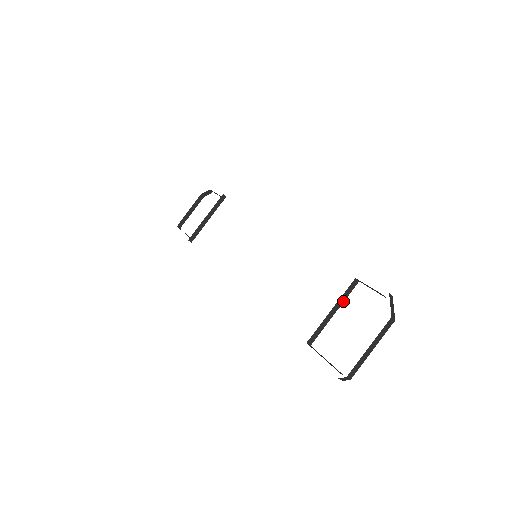
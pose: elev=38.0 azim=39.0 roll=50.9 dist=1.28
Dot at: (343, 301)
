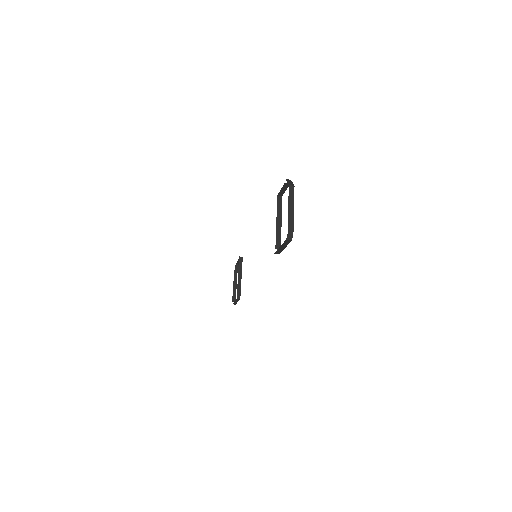
Dot at: (281, 213)
